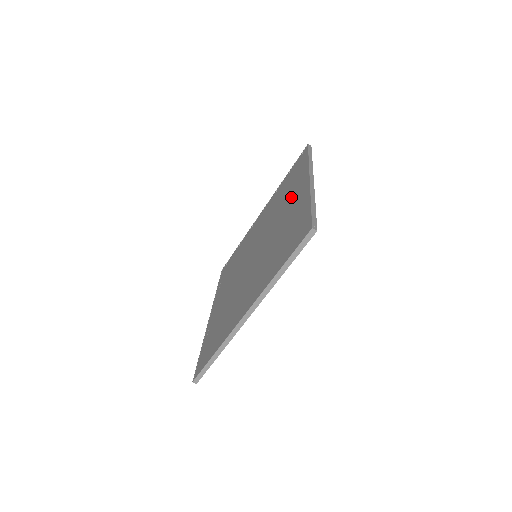
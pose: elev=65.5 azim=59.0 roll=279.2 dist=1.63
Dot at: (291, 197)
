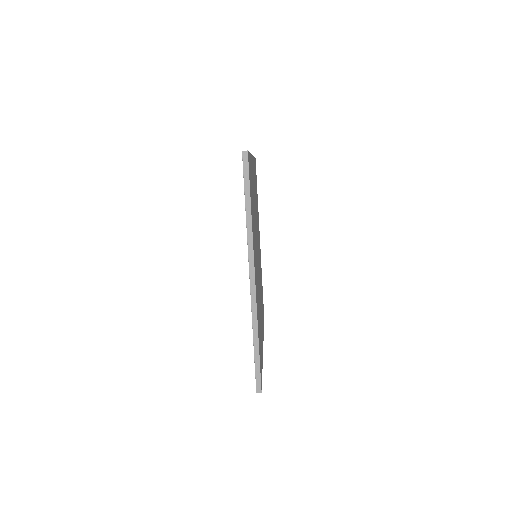
Dot at: occluded
